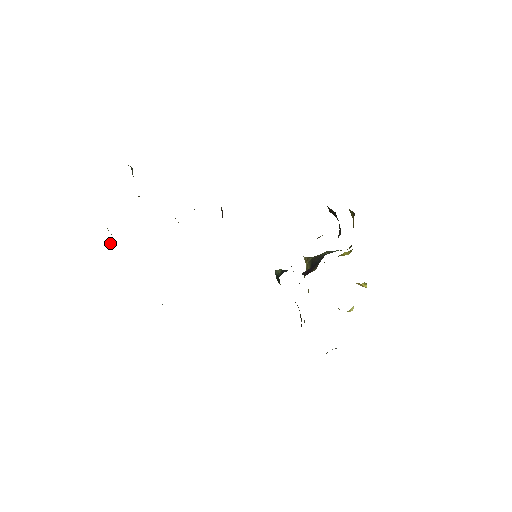
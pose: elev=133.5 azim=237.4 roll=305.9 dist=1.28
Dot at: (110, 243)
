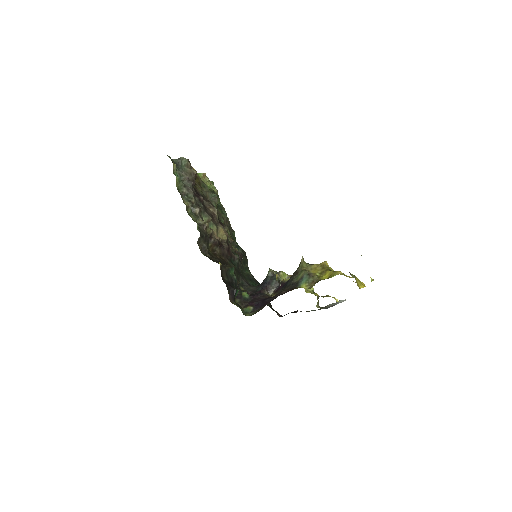
Dot at: (207, 181)
